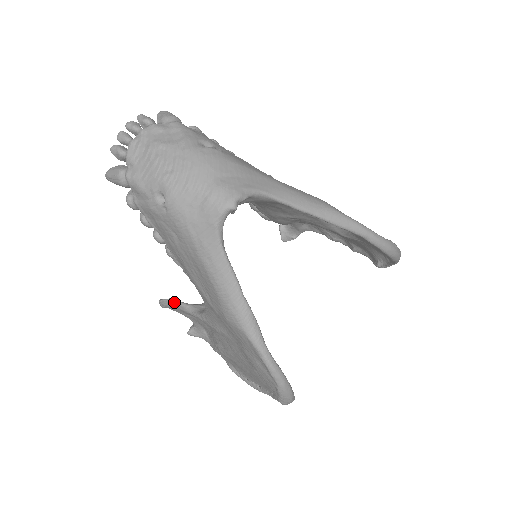
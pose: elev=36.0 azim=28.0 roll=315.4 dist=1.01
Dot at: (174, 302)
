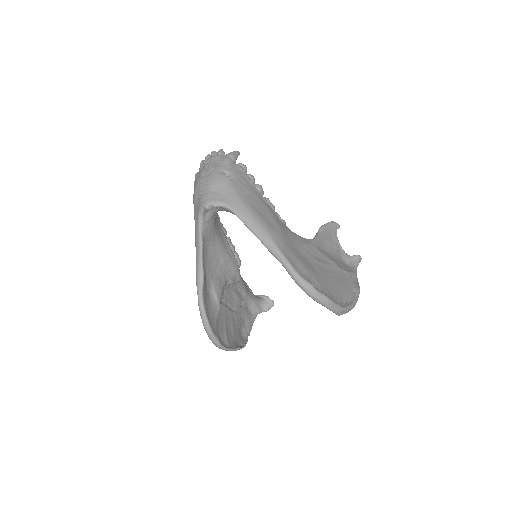
Dot at: occluded
